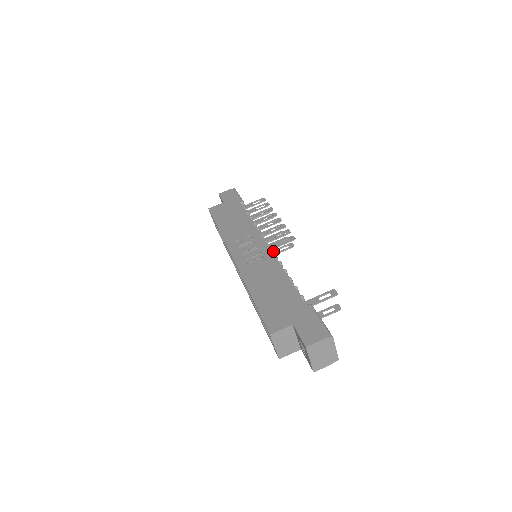
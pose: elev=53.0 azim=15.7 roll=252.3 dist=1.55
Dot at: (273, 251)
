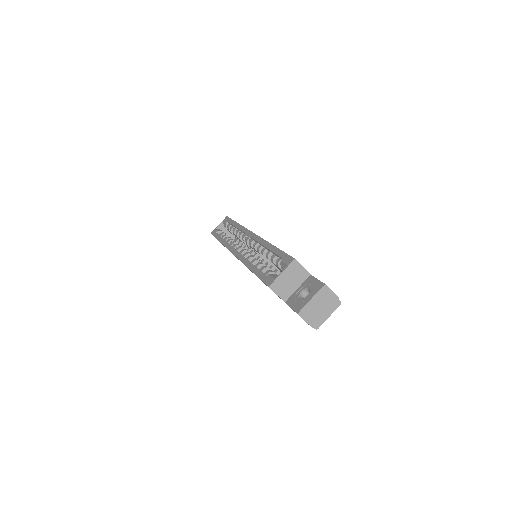
Dot at: occluded
